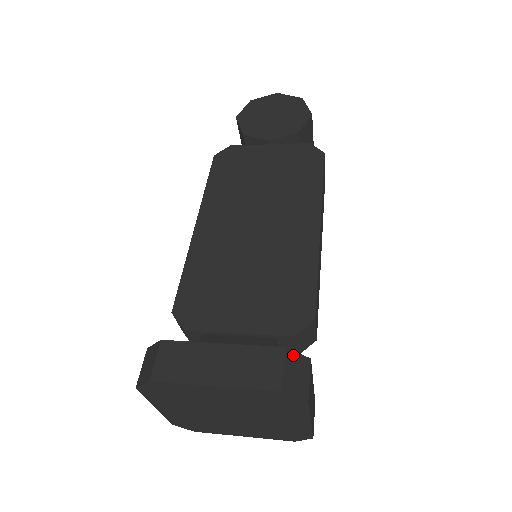
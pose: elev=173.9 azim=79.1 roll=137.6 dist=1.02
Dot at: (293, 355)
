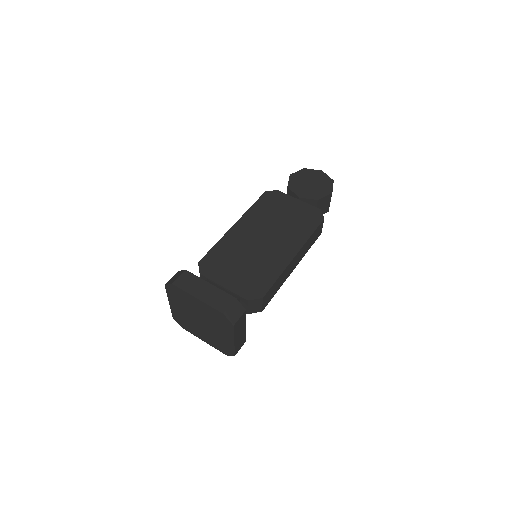
Dot at: (238, 303)
